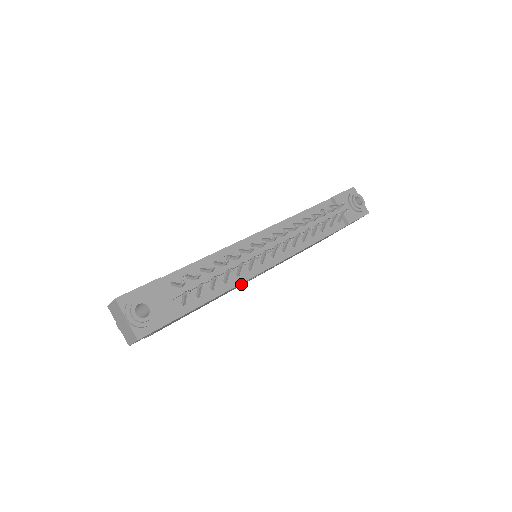
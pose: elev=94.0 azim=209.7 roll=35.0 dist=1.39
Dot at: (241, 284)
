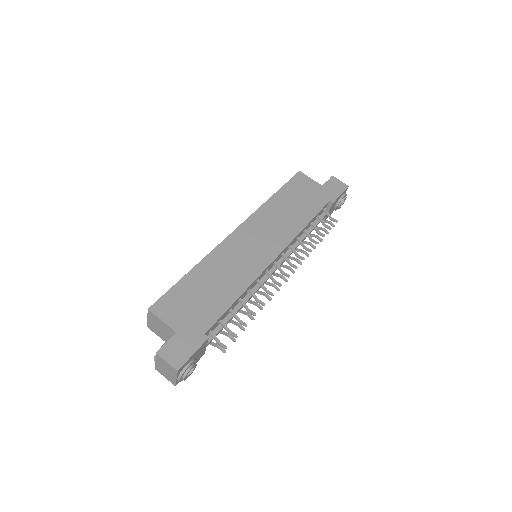
Dot at: occluded
